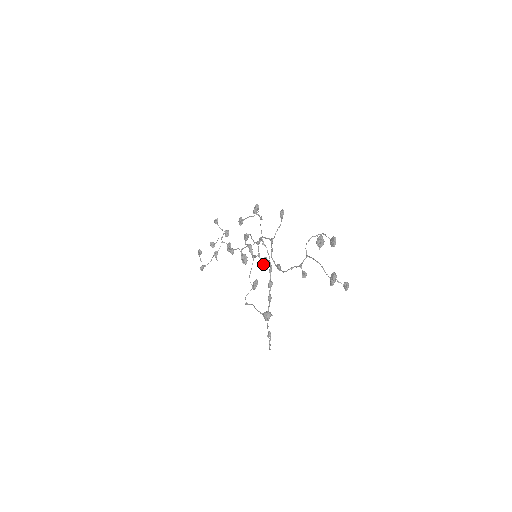
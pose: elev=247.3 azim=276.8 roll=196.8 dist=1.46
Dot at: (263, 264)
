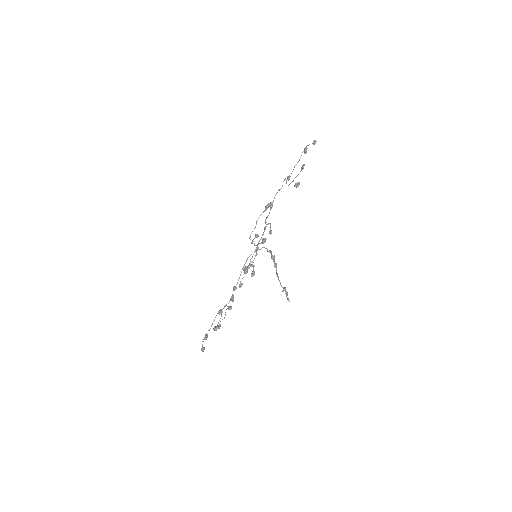
Dot at: (262, 242)
